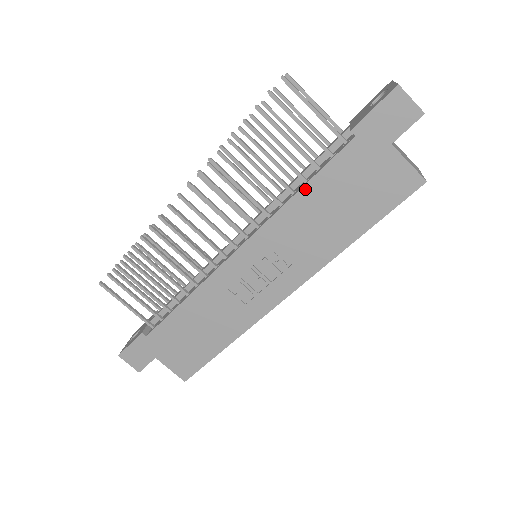
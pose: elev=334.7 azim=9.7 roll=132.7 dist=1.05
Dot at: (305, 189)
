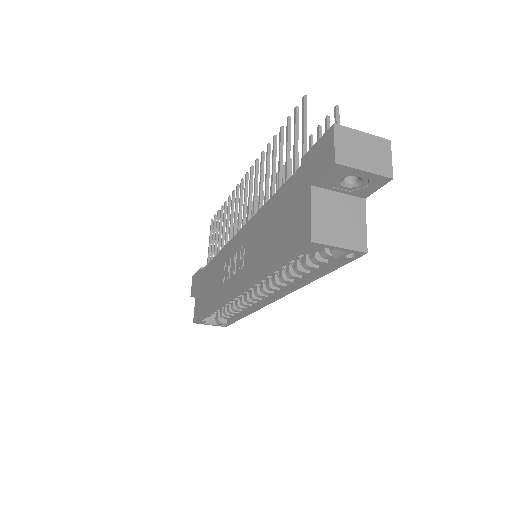
Dot at: (270, 201)
